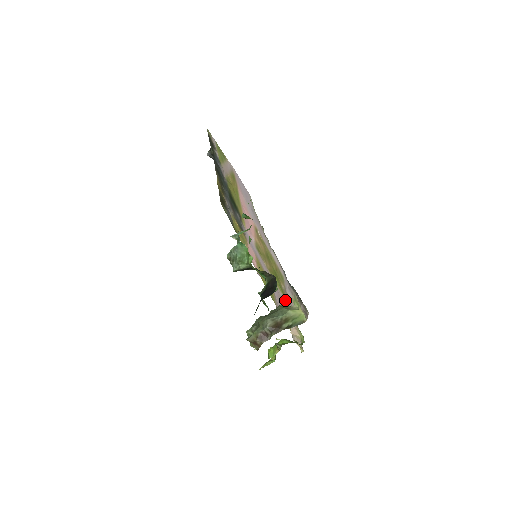
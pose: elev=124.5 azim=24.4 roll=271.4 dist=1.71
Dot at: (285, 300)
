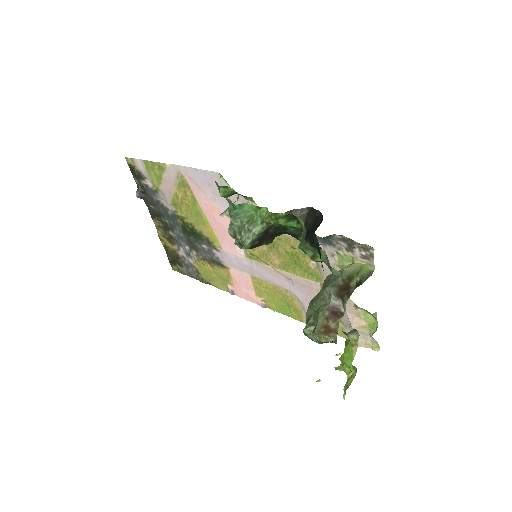
Dot at: occluded
